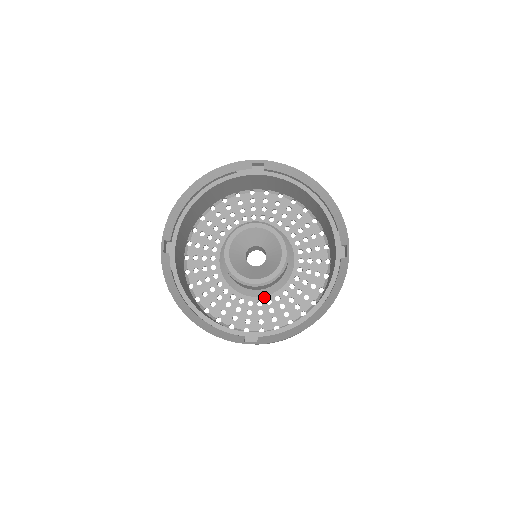
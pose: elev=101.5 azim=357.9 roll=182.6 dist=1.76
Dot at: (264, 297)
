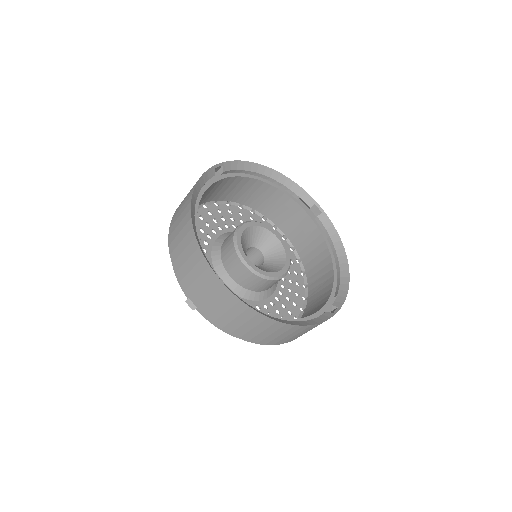
Dot at: (275, 291)
